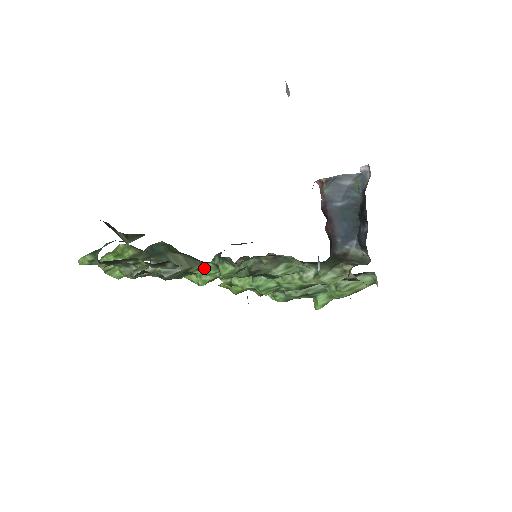
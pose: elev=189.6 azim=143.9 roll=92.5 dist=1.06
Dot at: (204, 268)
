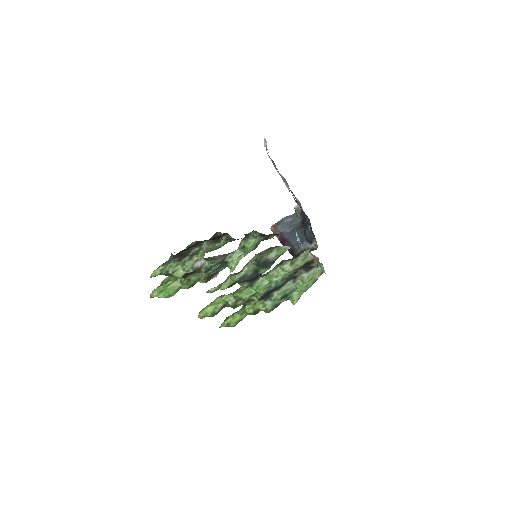
Dot at: (234, 254)
